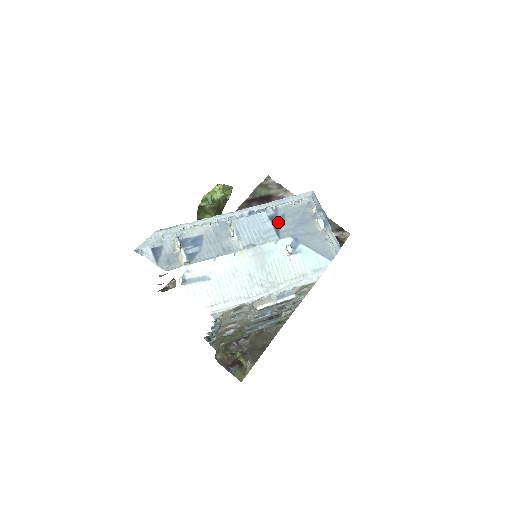
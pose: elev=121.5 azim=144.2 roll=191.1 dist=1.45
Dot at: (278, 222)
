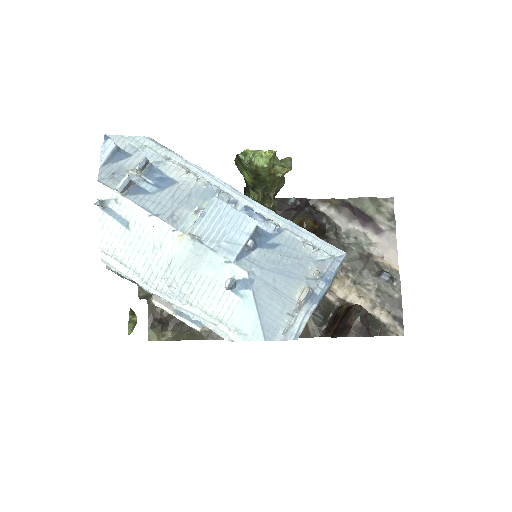
Dot at: (259, 245)
